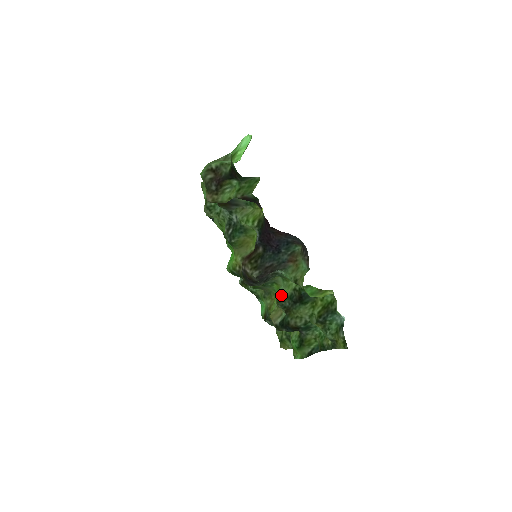
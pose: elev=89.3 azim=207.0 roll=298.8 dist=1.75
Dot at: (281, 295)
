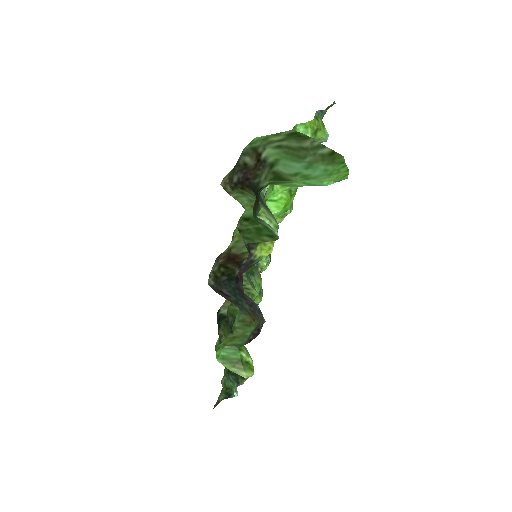
Dot at: (235, 308)
